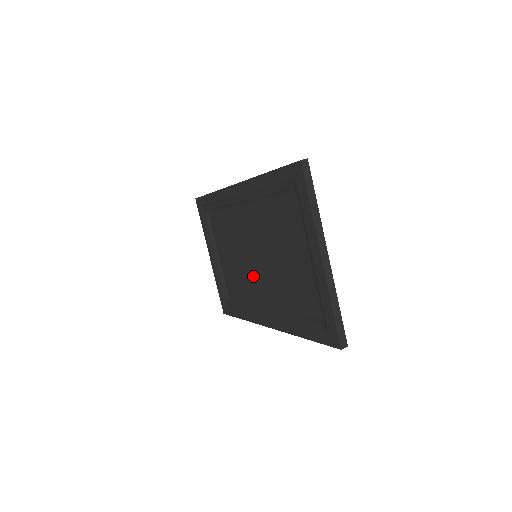
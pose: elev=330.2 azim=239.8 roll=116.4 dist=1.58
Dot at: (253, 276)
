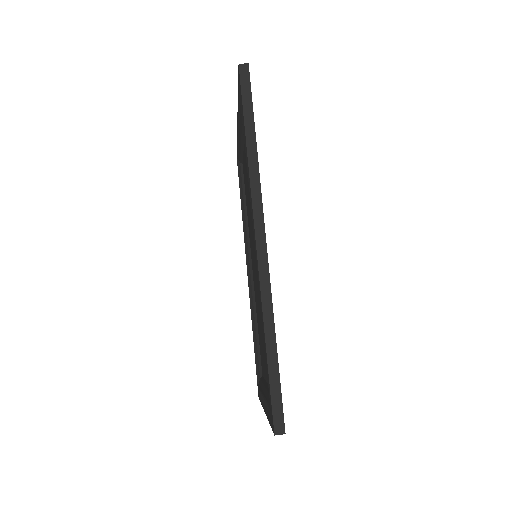
Dot at: (252, 242)
